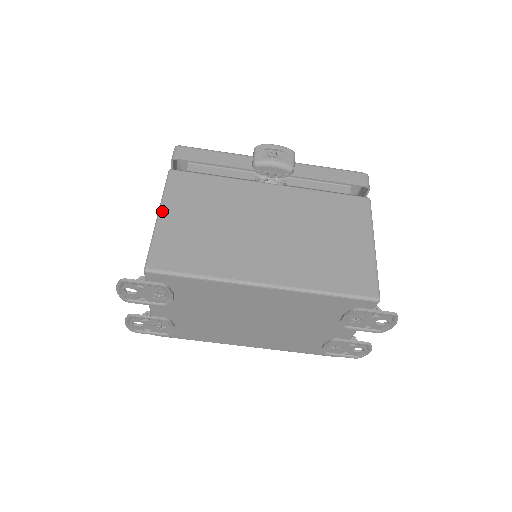
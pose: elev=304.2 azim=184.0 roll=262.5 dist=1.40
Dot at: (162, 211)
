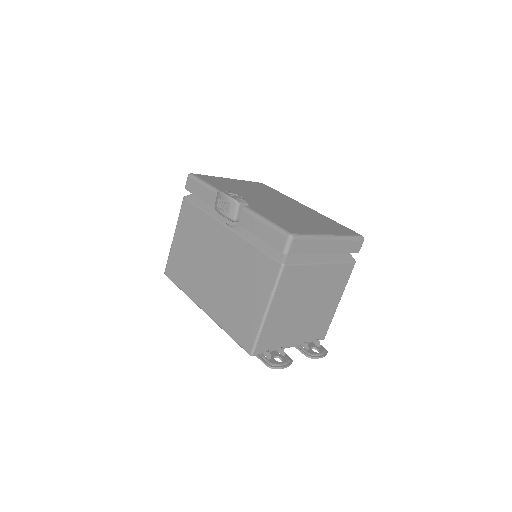
Dot at: (175, 234)
